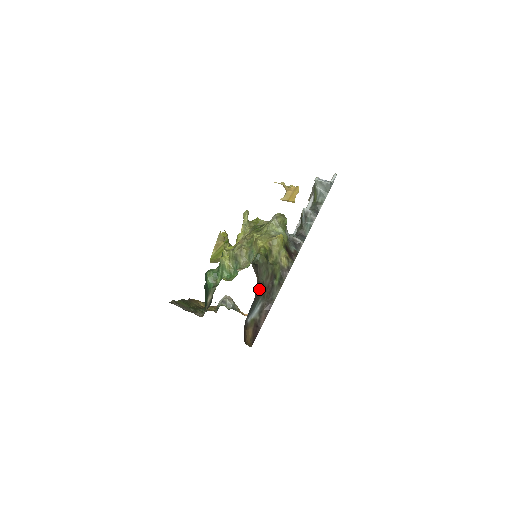
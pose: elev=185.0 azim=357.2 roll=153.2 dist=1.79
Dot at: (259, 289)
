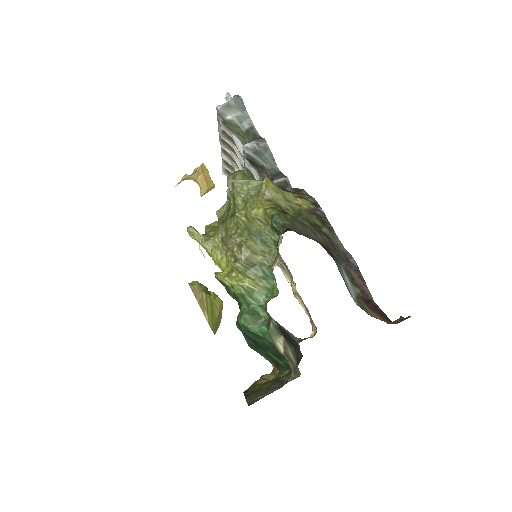
Dot at: occluded
